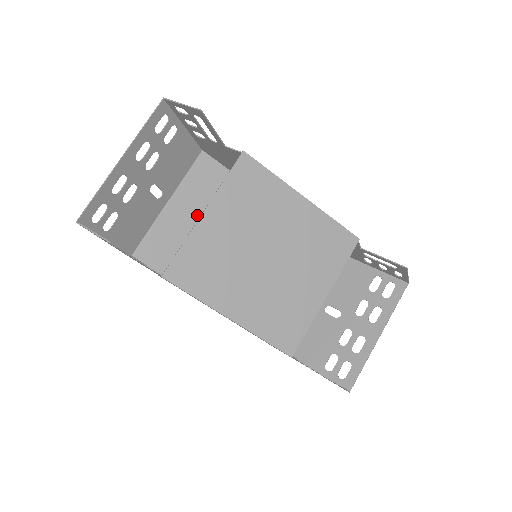
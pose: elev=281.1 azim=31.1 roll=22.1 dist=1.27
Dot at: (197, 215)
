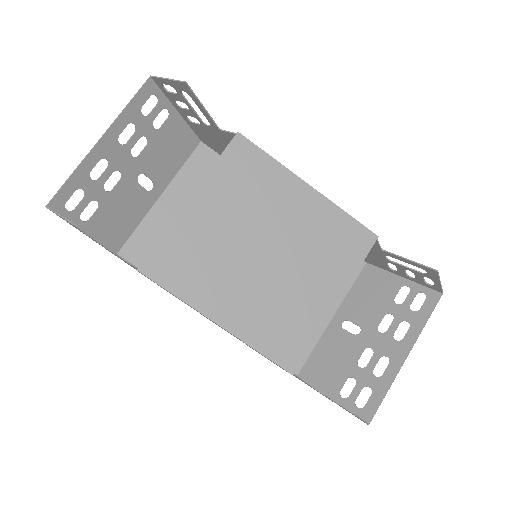
Dot at: occluded
